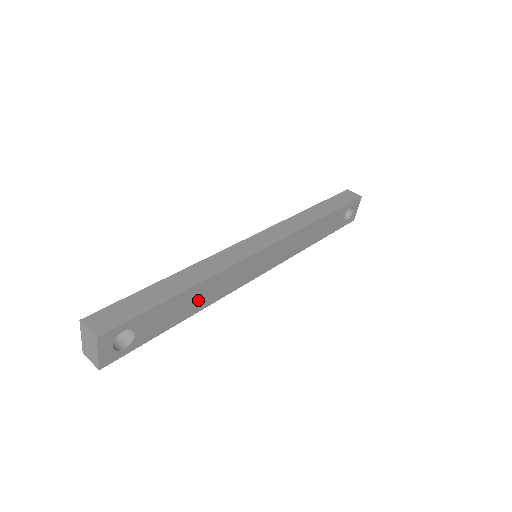
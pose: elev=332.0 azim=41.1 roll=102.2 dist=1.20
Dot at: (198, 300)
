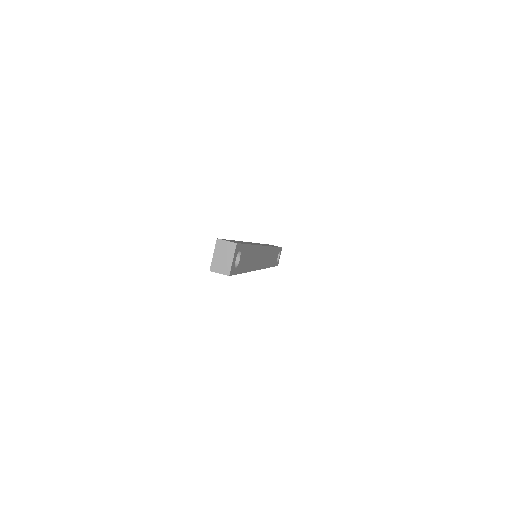
Dot at: (251, 260)
